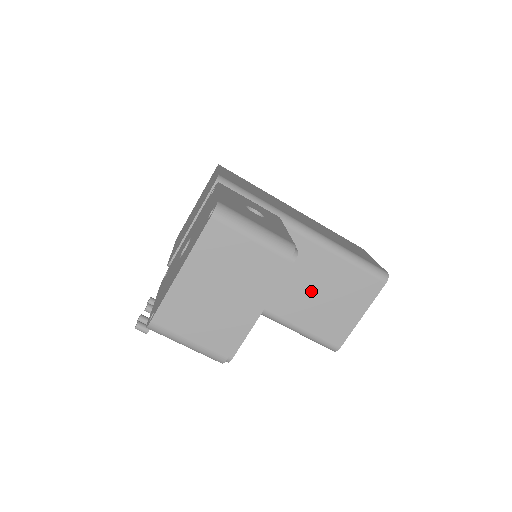
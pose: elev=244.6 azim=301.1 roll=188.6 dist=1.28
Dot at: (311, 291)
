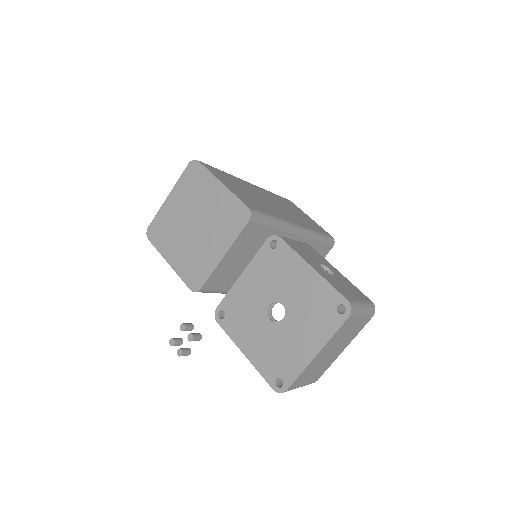
Dot at: occluded
